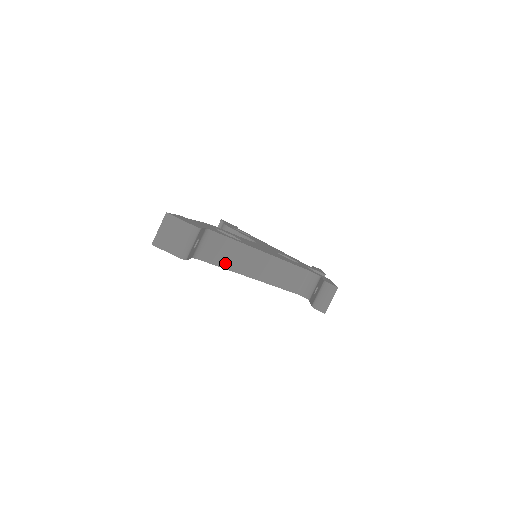
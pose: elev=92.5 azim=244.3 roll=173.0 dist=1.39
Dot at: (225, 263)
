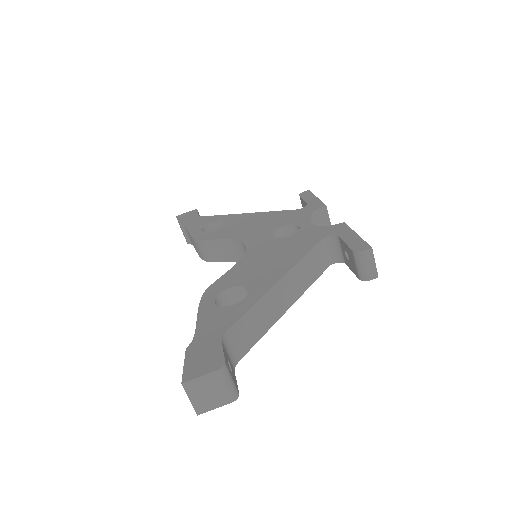
Dot at: (259, 333)
